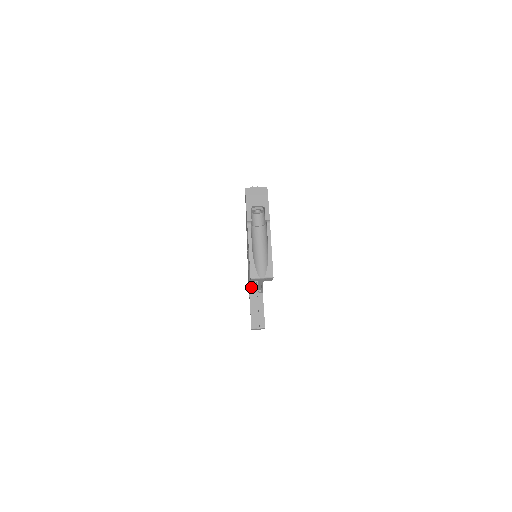
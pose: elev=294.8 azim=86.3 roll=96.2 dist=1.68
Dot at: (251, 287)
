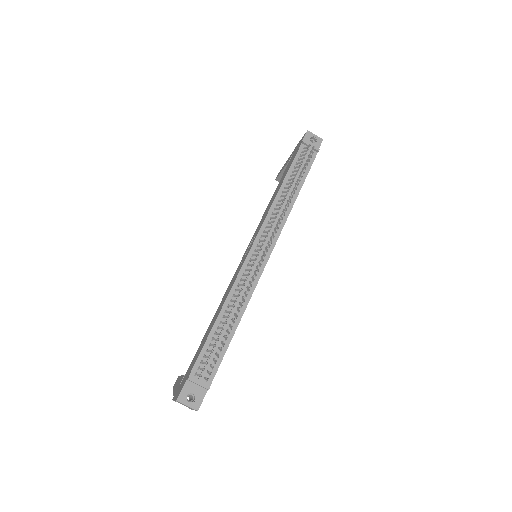
Dot at: occluded
